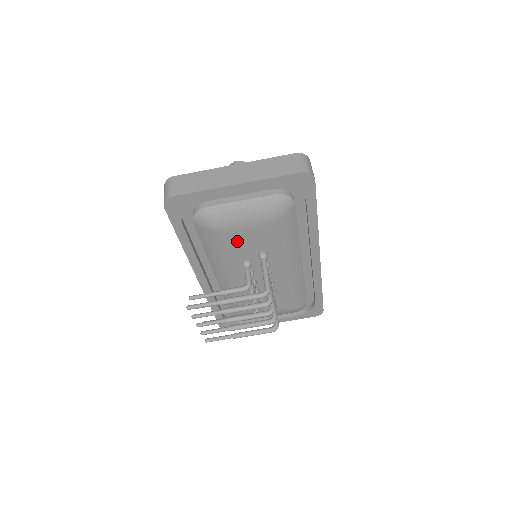
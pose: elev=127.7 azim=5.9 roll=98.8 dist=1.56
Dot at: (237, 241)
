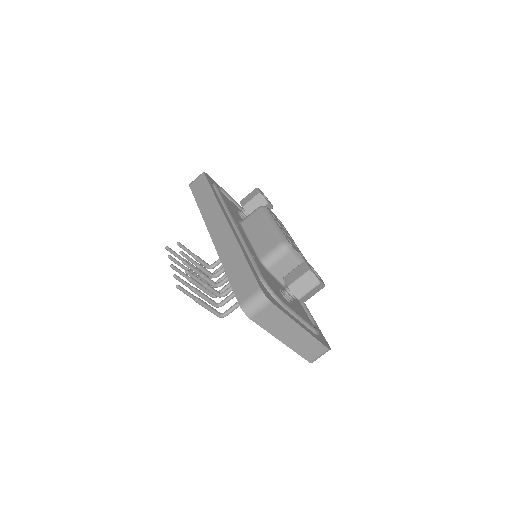
Dot at: occluded
